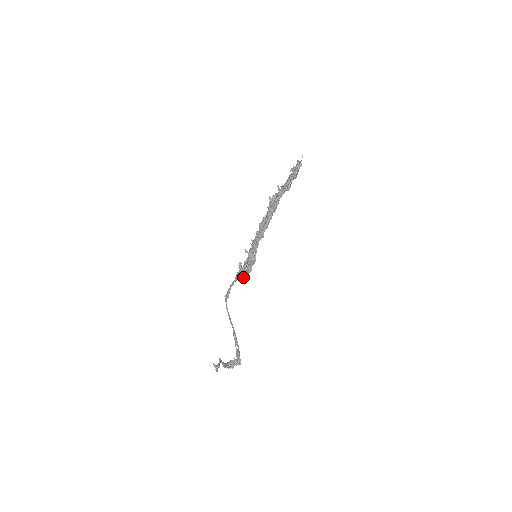
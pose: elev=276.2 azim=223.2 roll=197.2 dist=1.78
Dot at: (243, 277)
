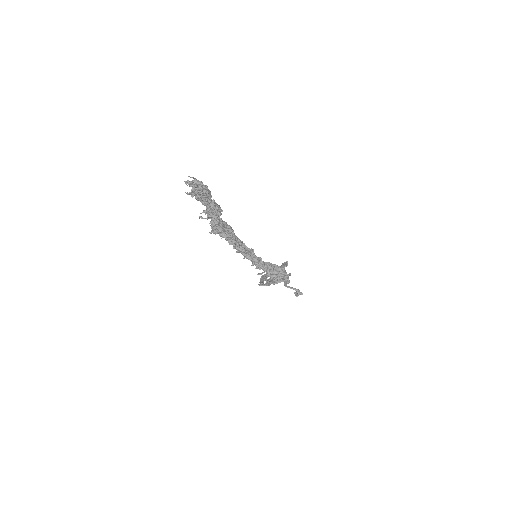
Dot at: (284, 280)
